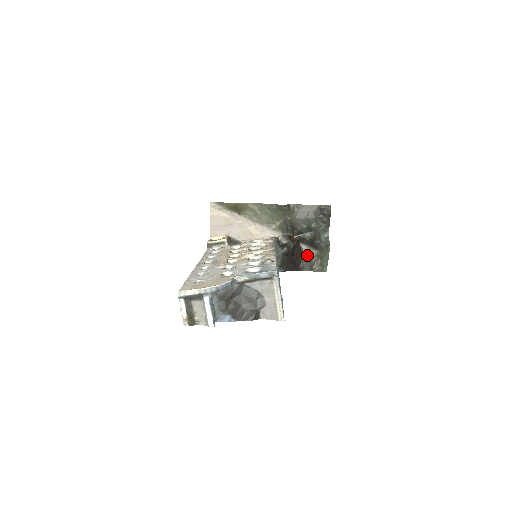
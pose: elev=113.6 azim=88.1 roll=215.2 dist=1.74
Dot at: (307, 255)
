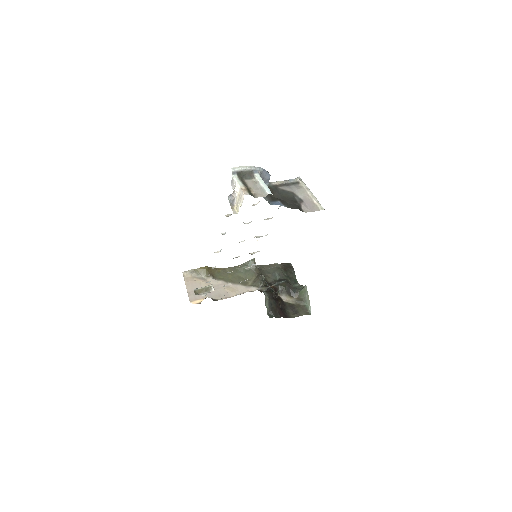
Dot at: (288, 304)
